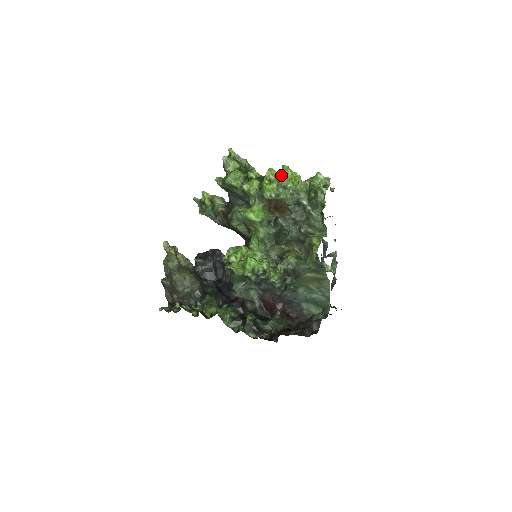
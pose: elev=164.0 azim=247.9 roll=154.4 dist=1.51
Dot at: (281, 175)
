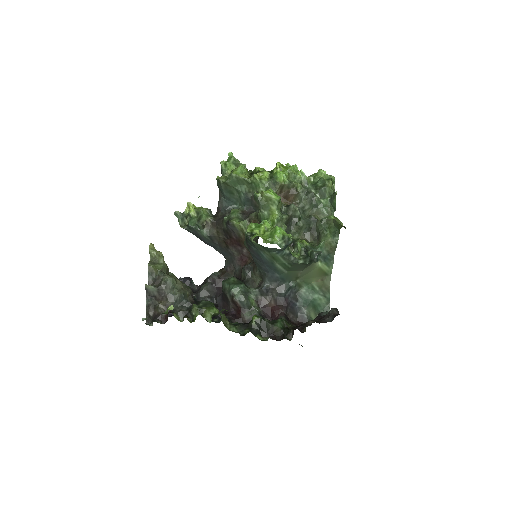
Dot at: (291, 166)
